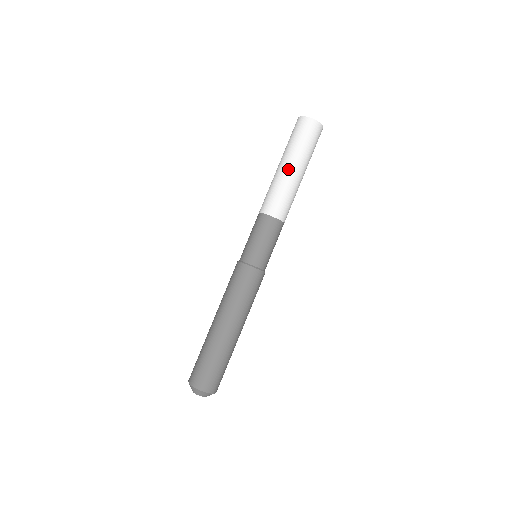
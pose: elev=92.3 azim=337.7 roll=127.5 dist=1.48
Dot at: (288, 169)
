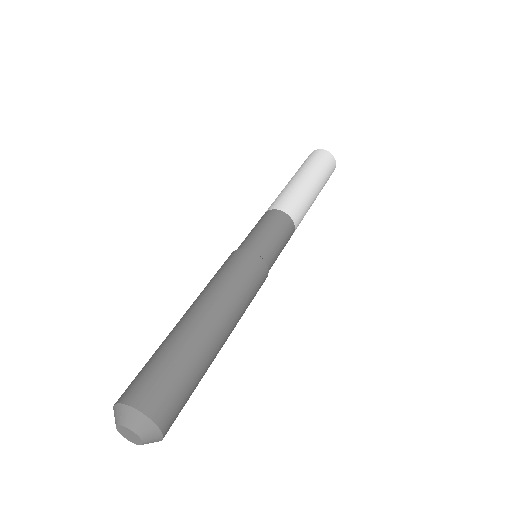
Dot at: (312, 184)
